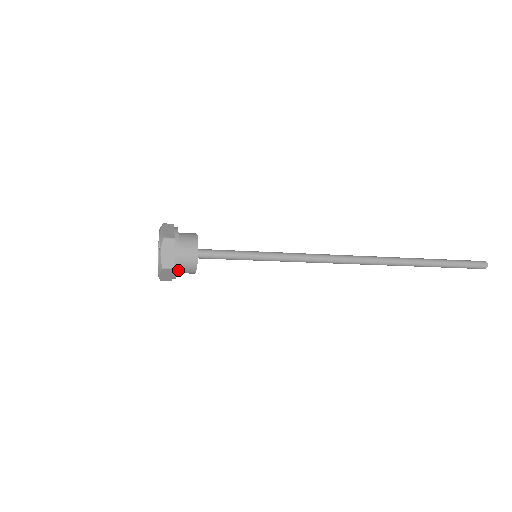
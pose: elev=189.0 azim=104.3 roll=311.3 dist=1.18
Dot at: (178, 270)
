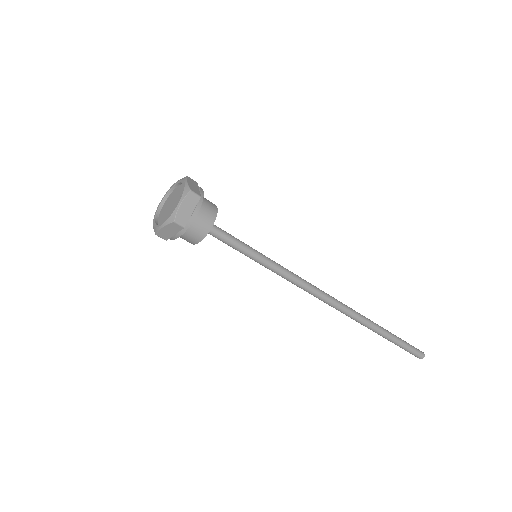
Dot at: (196, 214)
